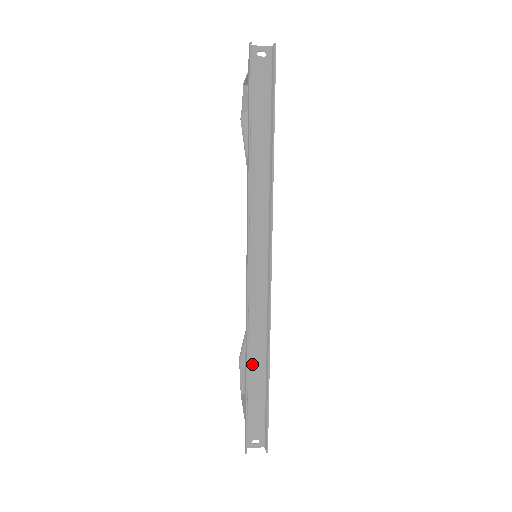
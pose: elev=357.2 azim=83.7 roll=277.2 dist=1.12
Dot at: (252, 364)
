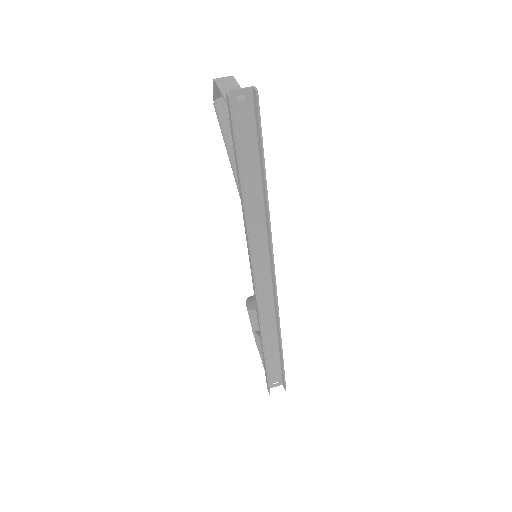
Dot at: (266, 342)
